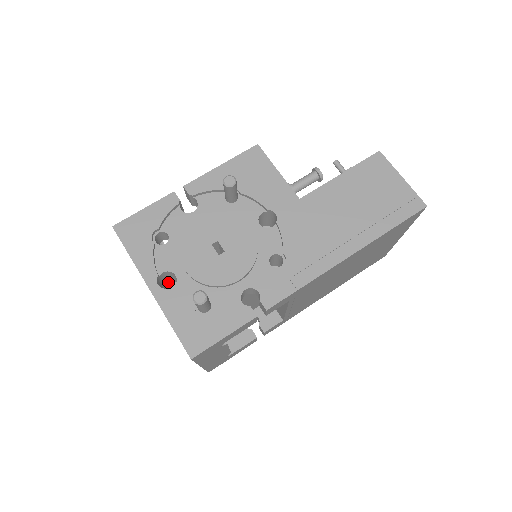
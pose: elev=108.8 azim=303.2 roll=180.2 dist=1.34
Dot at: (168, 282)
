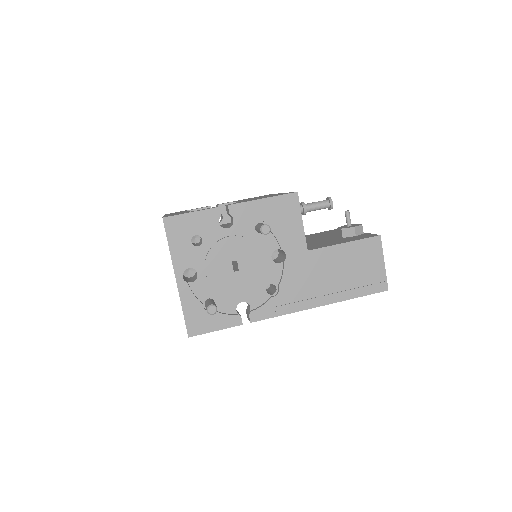
Dot at: occluded
